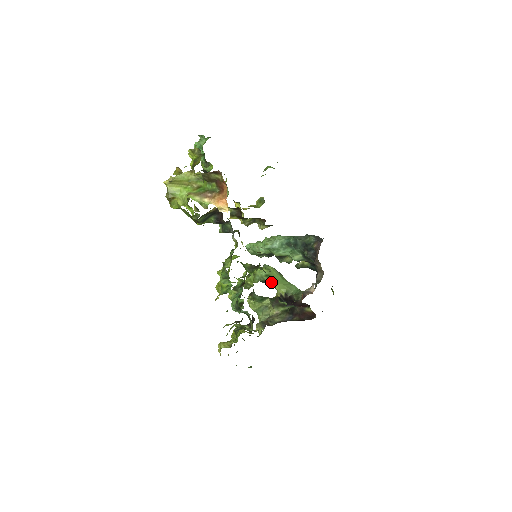
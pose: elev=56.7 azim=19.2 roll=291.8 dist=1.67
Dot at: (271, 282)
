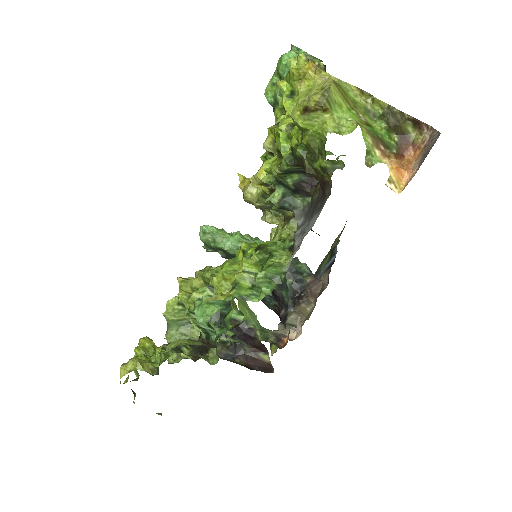
Dot at: (237, 298)
